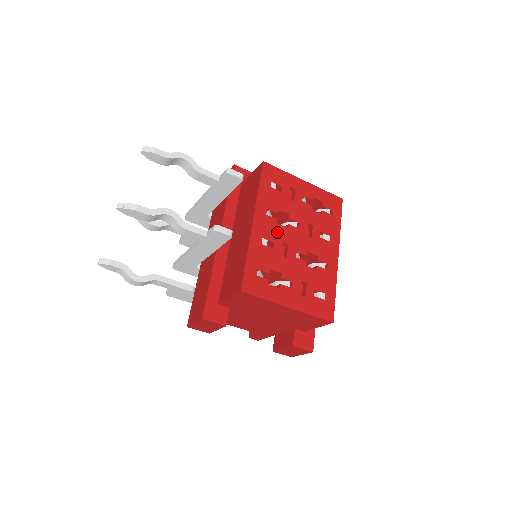
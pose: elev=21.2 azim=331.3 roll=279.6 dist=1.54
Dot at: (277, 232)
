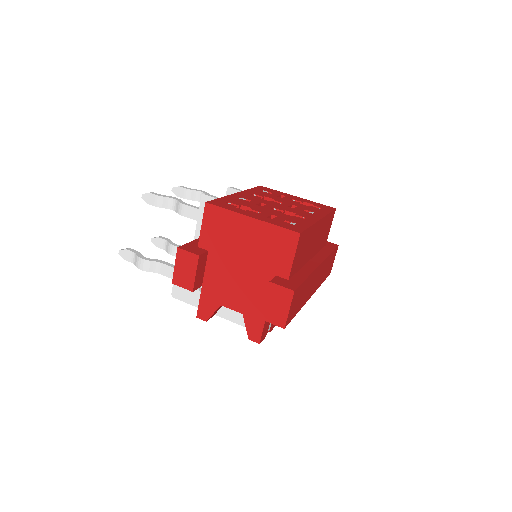
Dot at: (257, 200)
